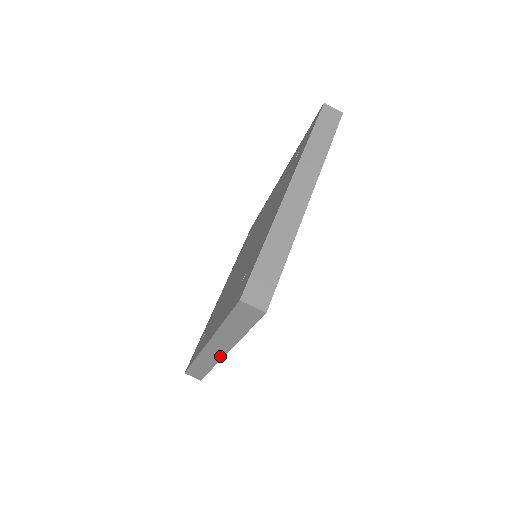
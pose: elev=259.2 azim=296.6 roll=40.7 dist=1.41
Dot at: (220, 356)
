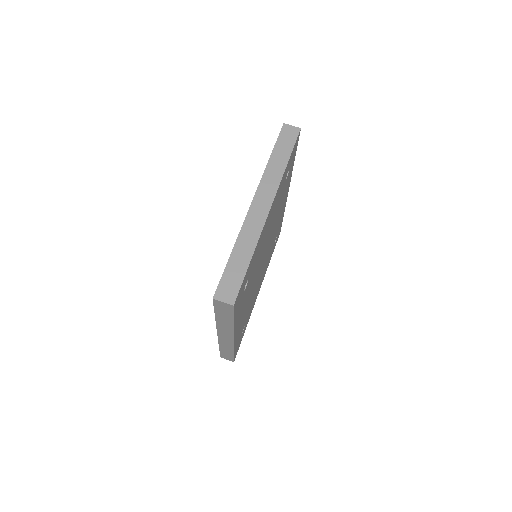
Dot at: (231, 341)
